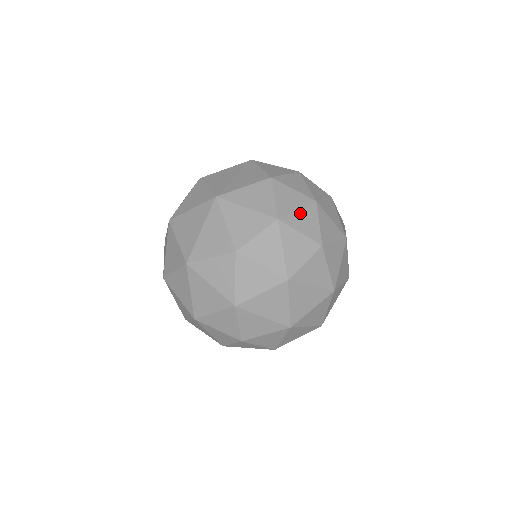
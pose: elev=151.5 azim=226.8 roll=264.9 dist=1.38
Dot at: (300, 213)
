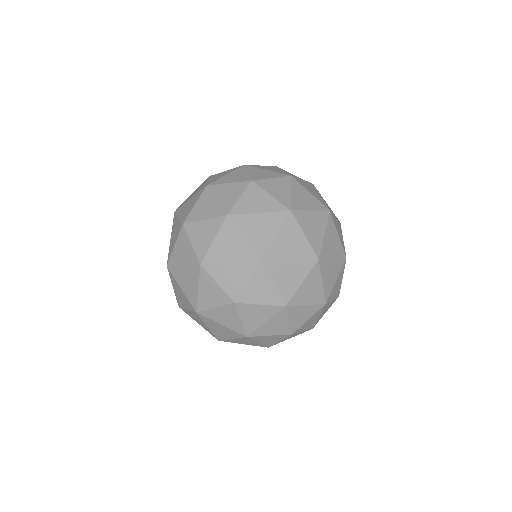
Dot at: (229, 175)
